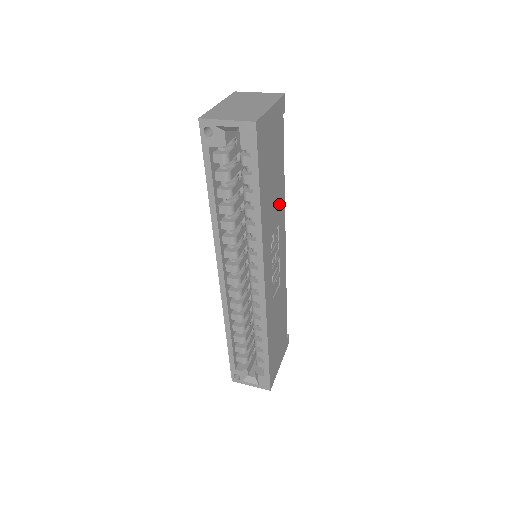
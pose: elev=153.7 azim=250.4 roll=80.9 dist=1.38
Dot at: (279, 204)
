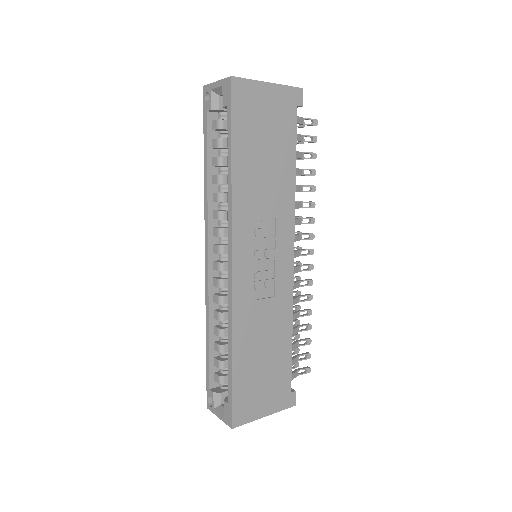
Dot at: (280, 195)
